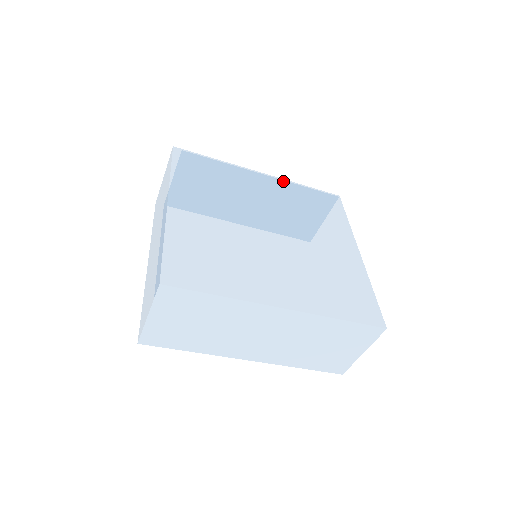
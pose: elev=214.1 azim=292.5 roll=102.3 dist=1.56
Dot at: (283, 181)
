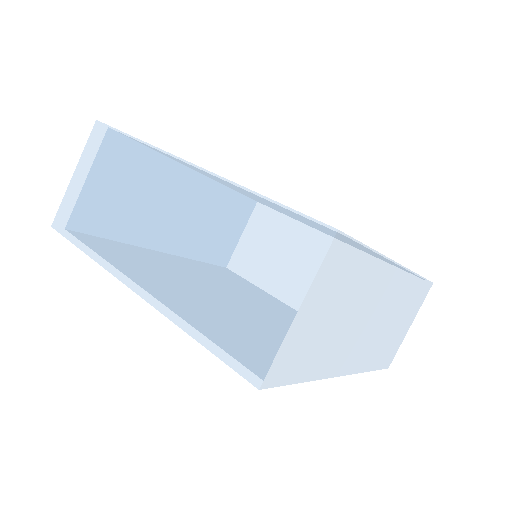
Dot at: occluded
